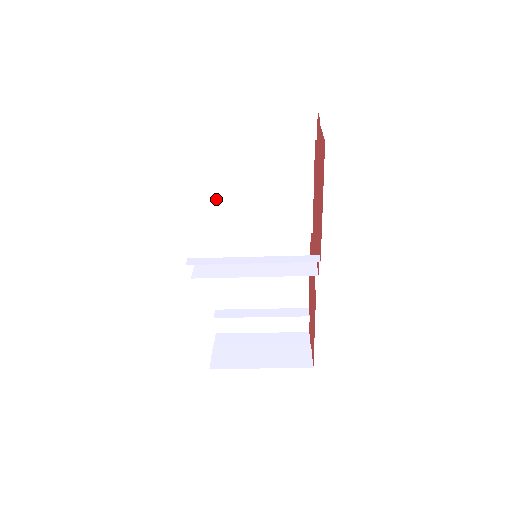
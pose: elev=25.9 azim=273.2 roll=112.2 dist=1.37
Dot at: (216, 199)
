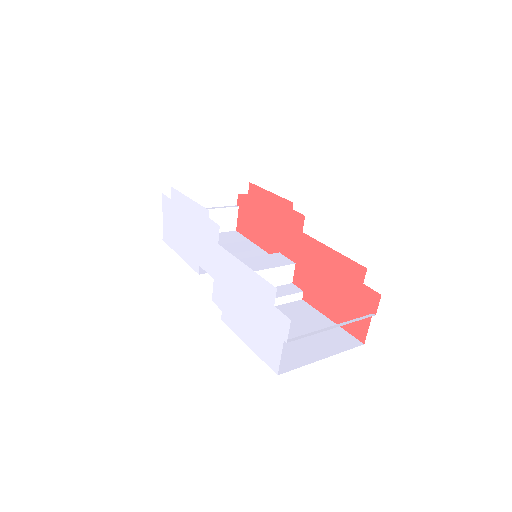
Dot at: occluded
